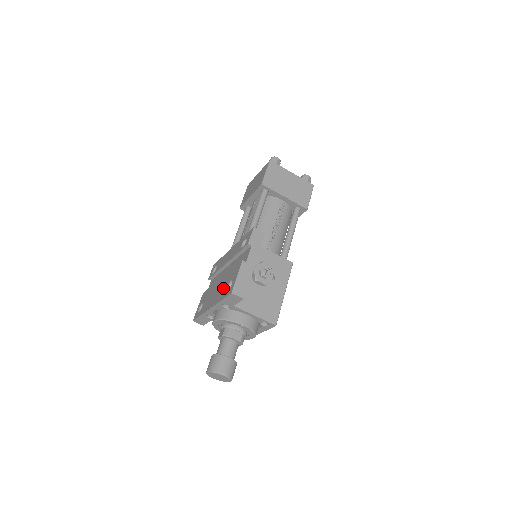
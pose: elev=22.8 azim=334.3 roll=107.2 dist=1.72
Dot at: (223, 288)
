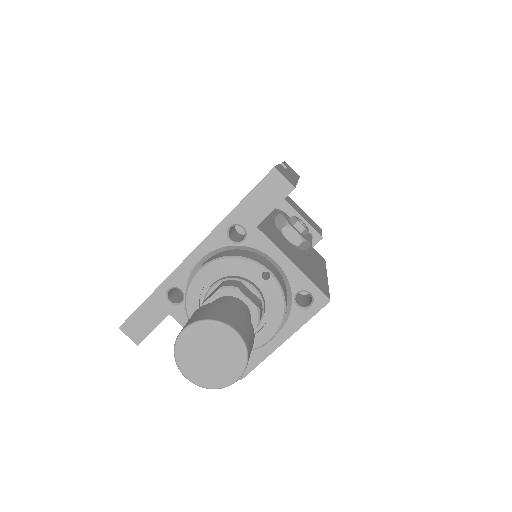
Dot at: occluded
